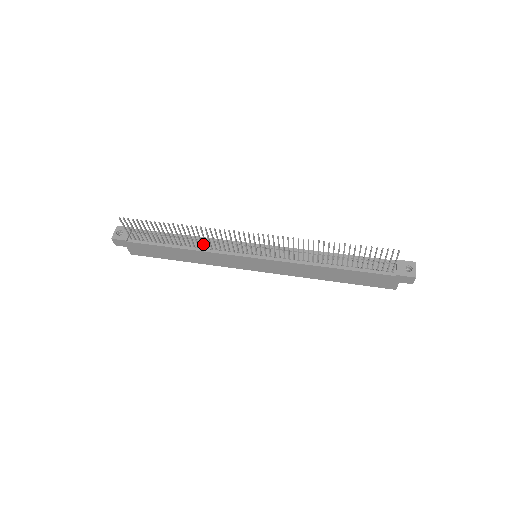
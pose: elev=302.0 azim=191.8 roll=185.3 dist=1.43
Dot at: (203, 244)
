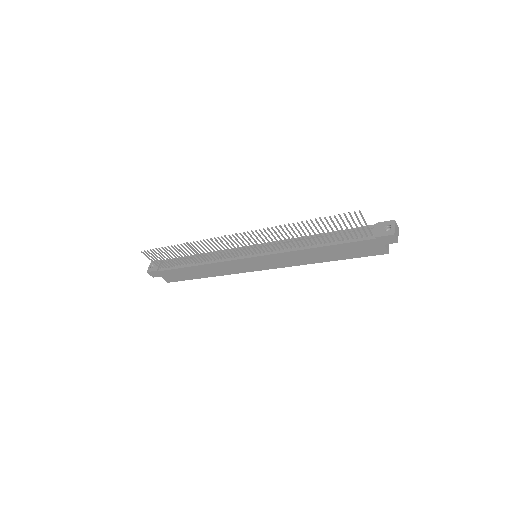
Dot at: occluded
